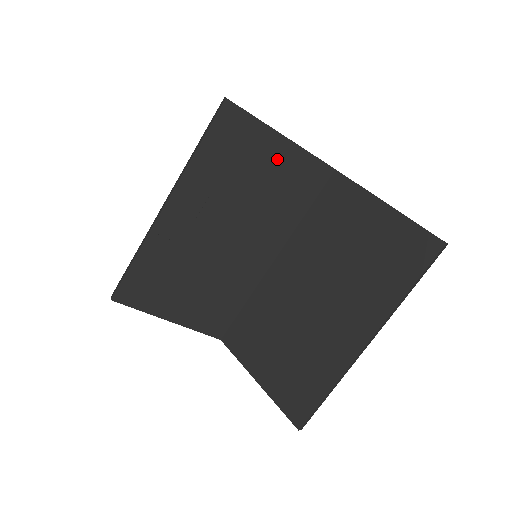
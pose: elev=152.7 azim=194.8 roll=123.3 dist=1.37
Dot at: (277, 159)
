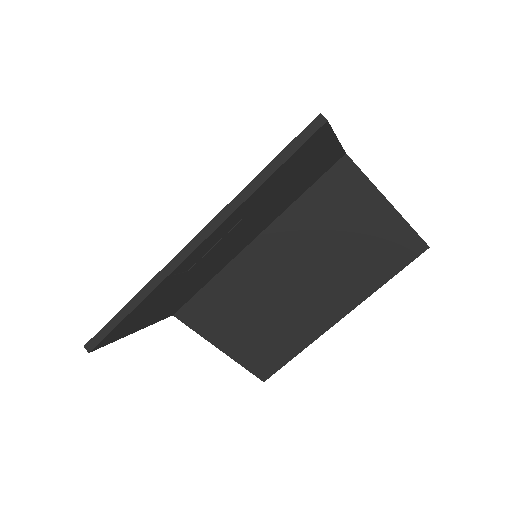
Dot at: (317, 162)
